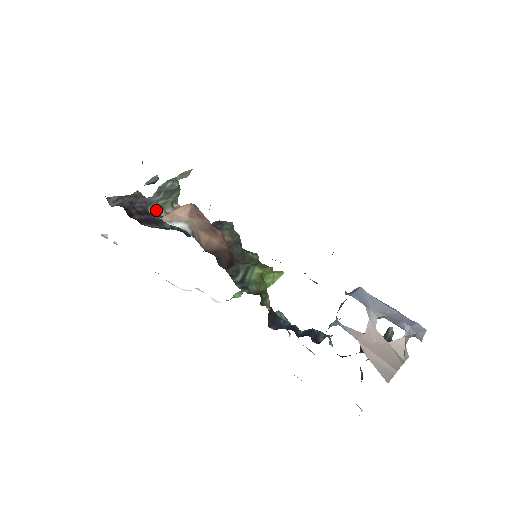
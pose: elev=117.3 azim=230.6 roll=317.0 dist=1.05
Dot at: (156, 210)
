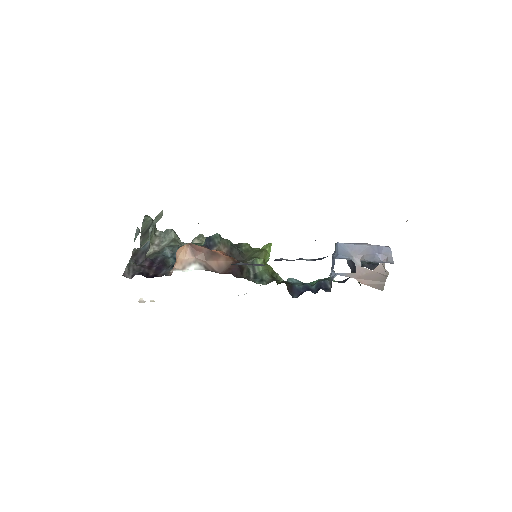
Dot at: (149, 249)
